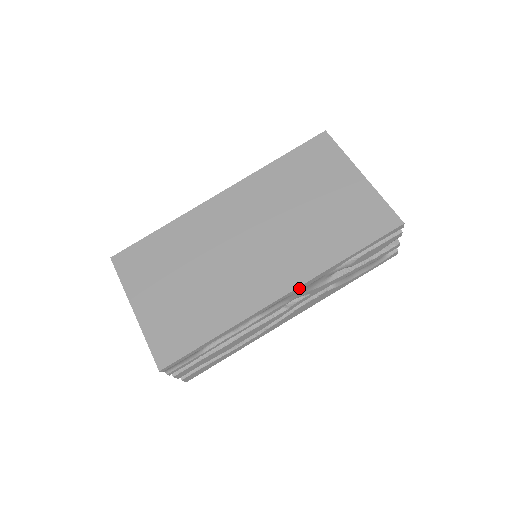
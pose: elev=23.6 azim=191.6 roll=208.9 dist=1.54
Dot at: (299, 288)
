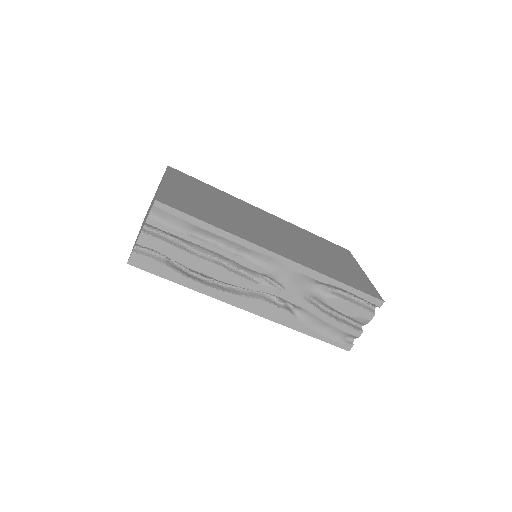
Dot at: (292, 264)
